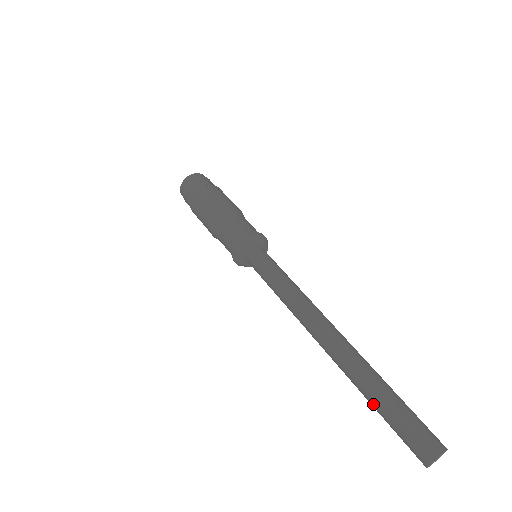
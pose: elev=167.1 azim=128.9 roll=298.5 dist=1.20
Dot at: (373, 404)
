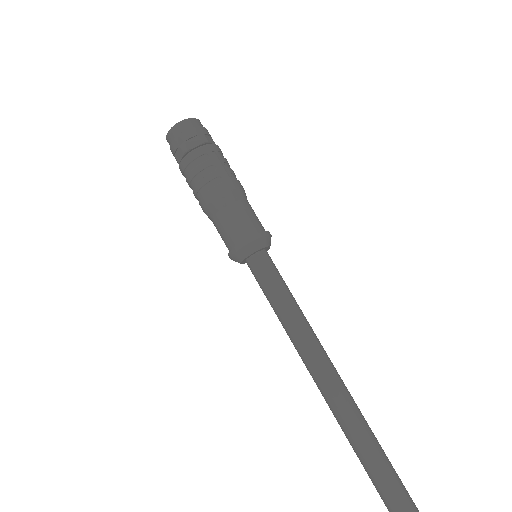
Dot at: (359, 457)
